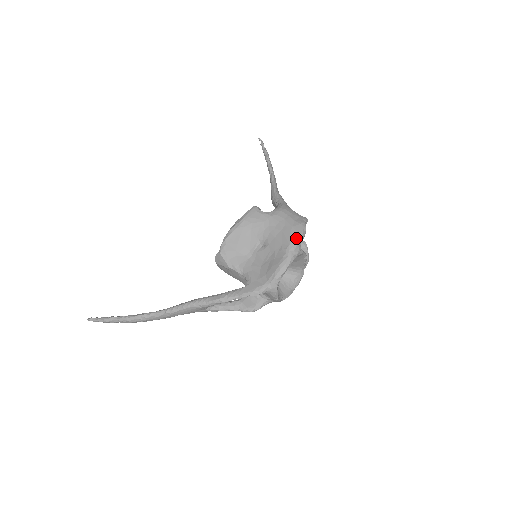
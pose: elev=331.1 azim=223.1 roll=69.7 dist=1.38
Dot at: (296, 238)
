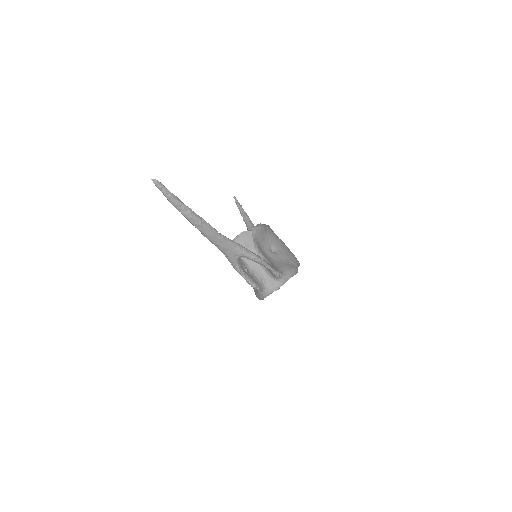
Dot at: occluded
